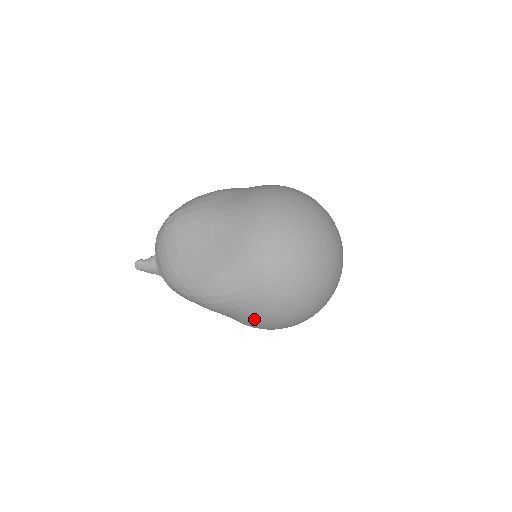
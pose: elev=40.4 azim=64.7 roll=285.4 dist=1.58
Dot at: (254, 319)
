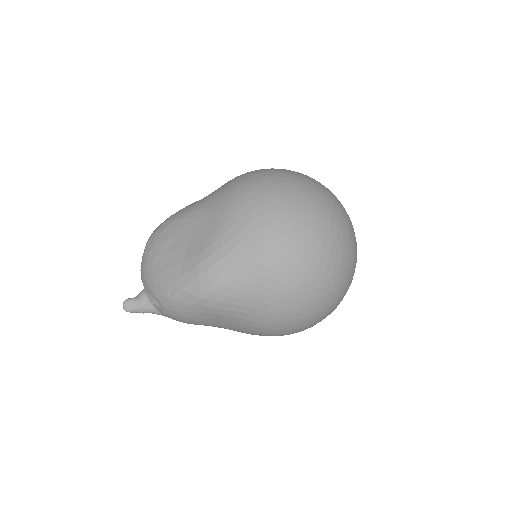
Dot at: (269, 296)
